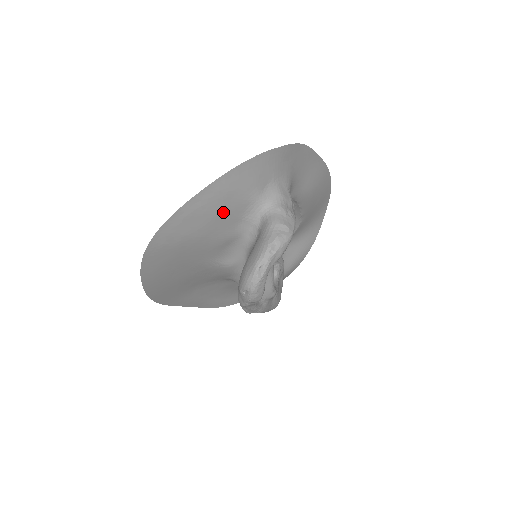
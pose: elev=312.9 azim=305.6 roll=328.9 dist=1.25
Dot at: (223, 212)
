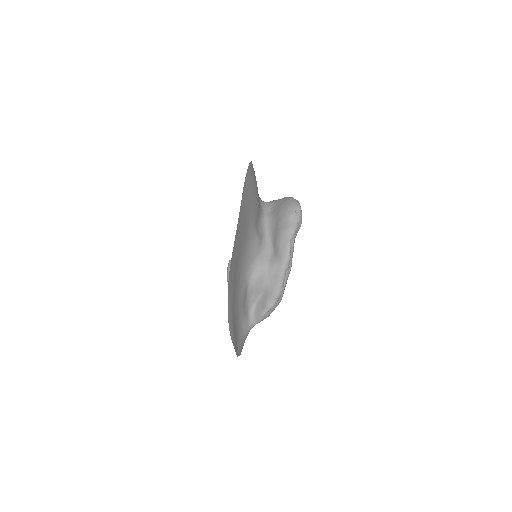
Dot at: occluded
